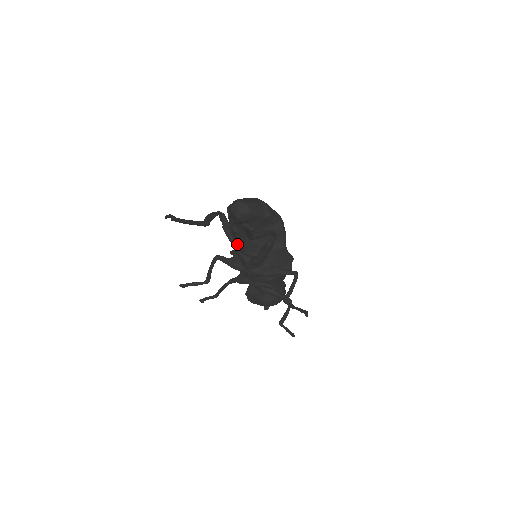
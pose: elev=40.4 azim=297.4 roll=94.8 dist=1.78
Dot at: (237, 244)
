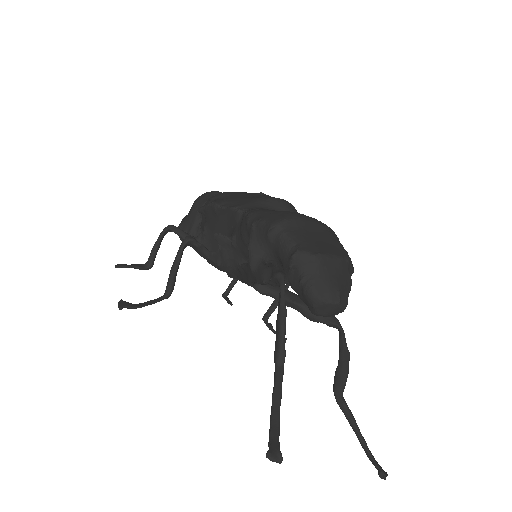
Dot at: occluded
